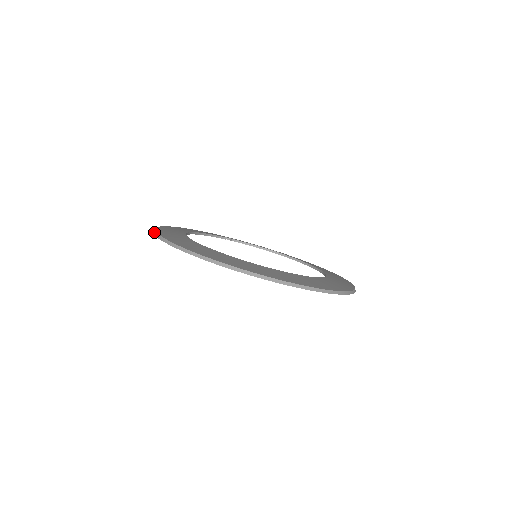
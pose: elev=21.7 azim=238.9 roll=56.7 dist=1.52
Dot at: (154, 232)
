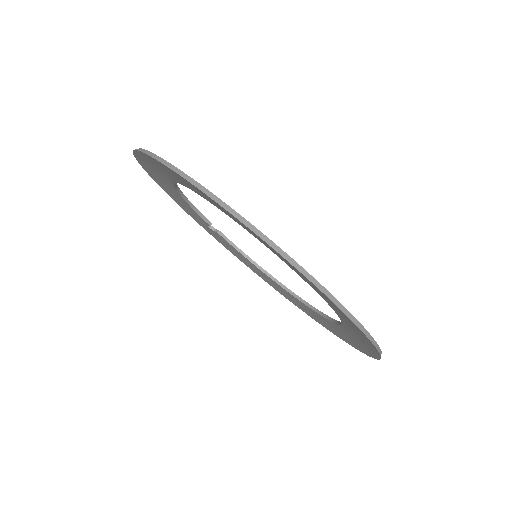
Dot at: occluded
